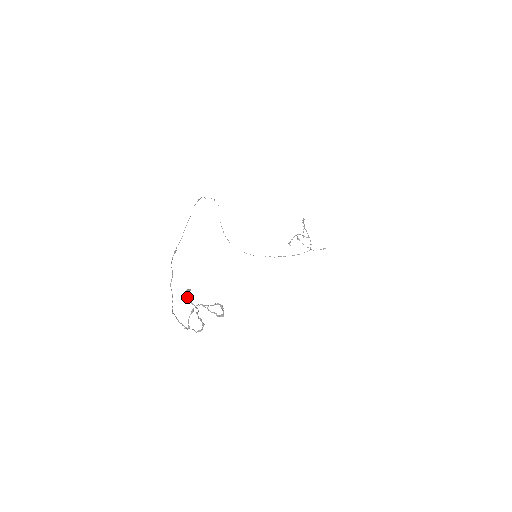
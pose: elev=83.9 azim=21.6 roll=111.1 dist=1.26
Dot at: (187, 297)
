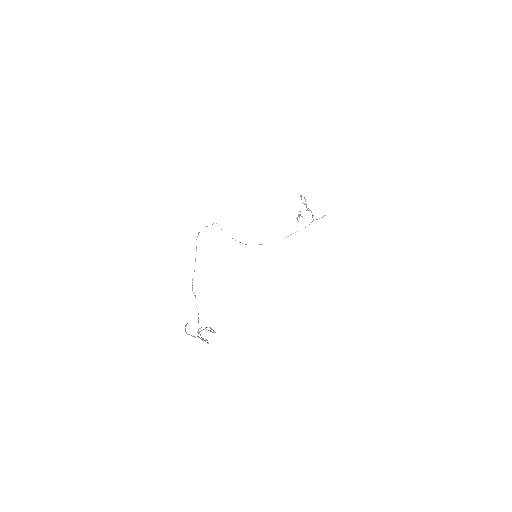
Dot at: (185, 331)
